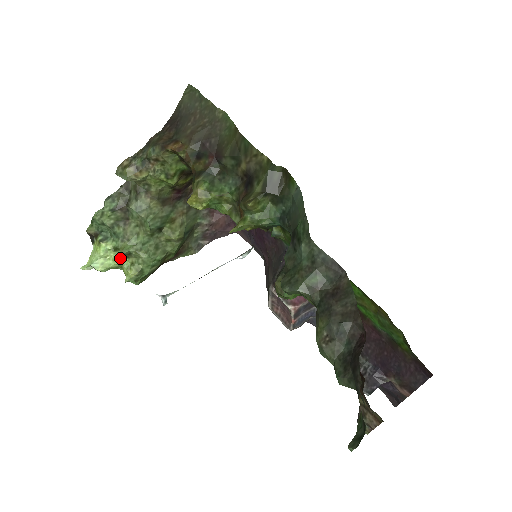
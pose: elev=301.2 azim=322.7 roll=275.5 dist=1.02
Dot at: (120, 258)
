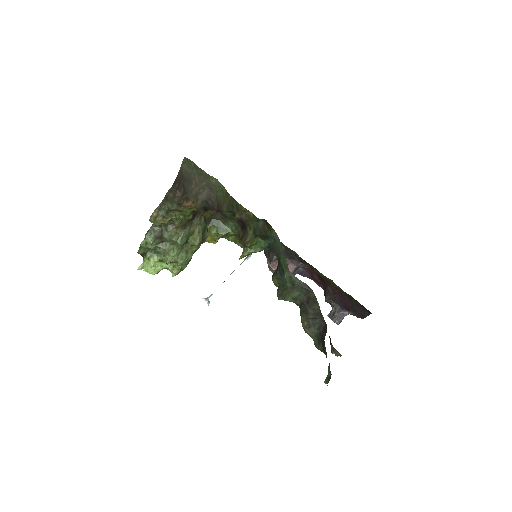
Dot at: (165, 265)
